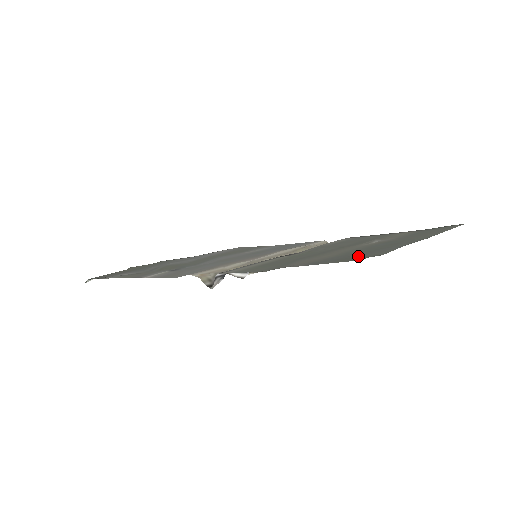
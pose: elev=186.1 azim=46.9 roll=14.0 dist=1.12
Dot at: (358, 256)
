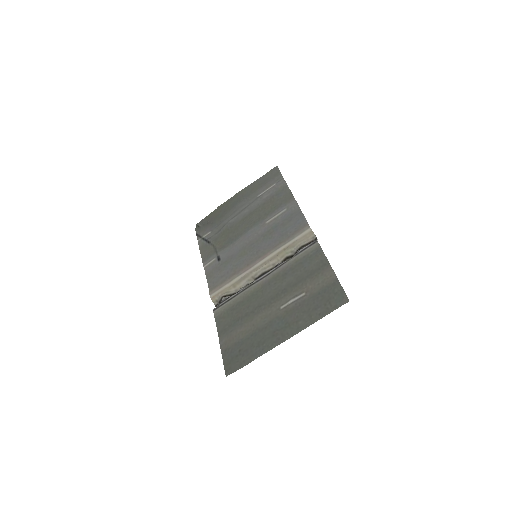
Dot at: (239, 358)
